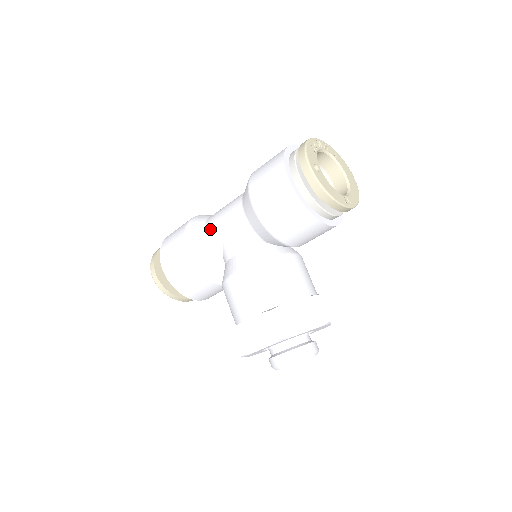
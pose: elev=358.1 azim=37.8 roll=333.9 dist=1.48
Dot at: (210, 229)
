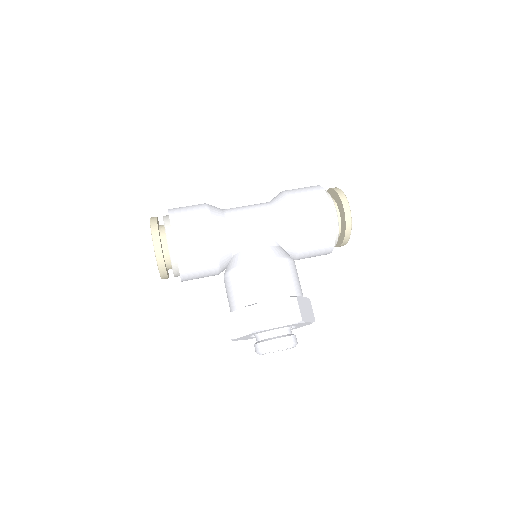
Dot at: (235, 218)
